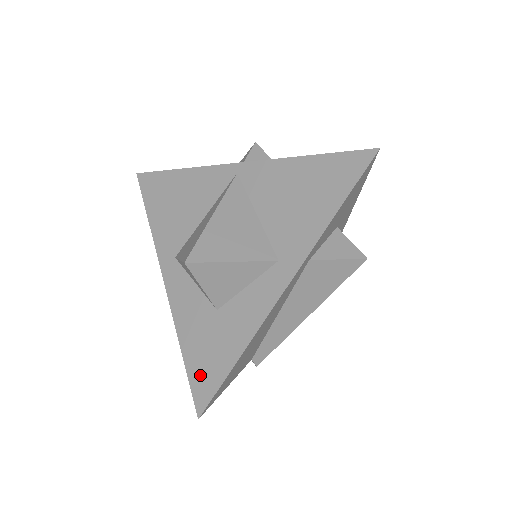
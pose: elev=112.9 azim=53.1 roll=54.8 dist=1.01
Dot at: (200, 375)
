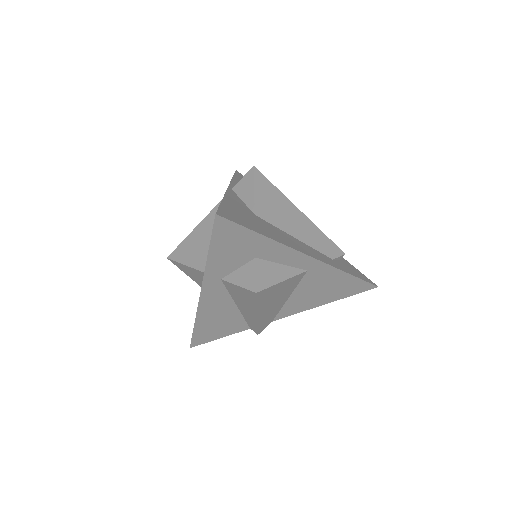
Dot at: occluded
